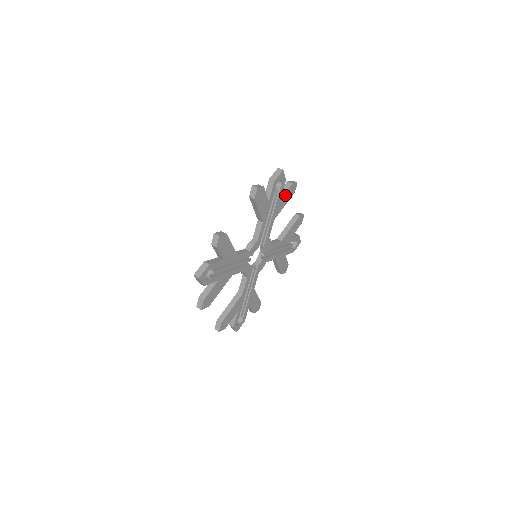
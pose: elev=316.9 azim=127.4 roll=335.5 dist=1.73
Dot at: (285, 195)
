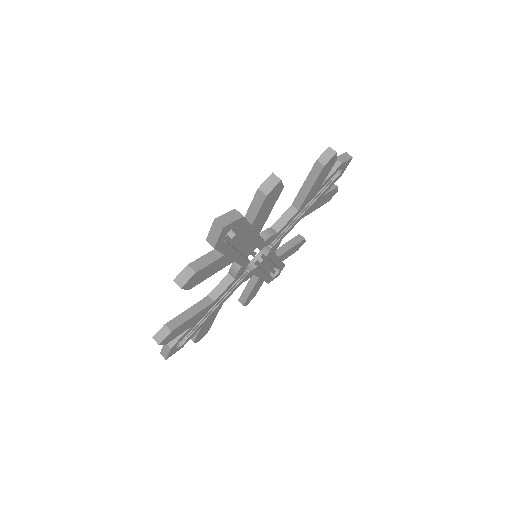
Dot at: (326, 195)
